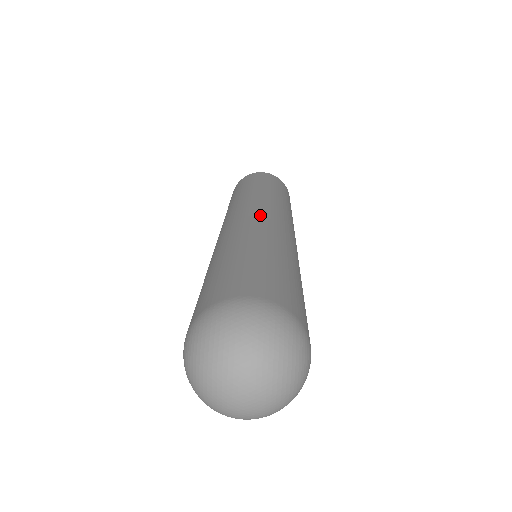
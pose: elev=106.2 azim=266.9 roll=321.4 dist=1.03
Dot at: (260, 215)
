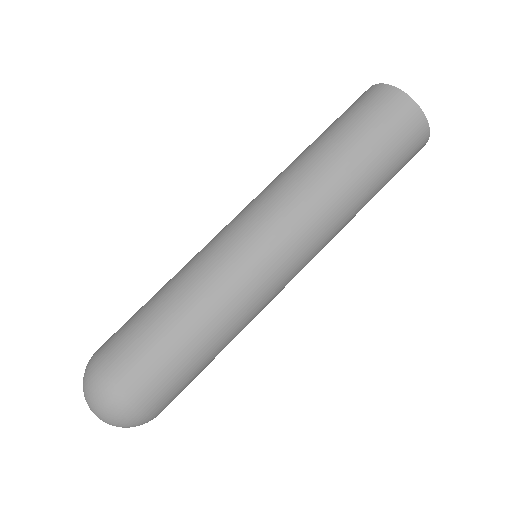
Dot at: (265, 251)
